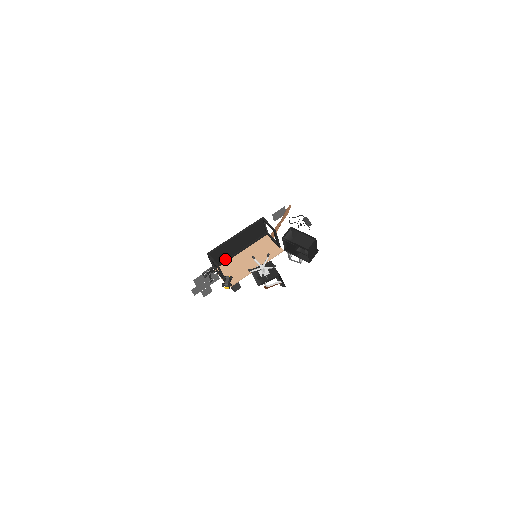
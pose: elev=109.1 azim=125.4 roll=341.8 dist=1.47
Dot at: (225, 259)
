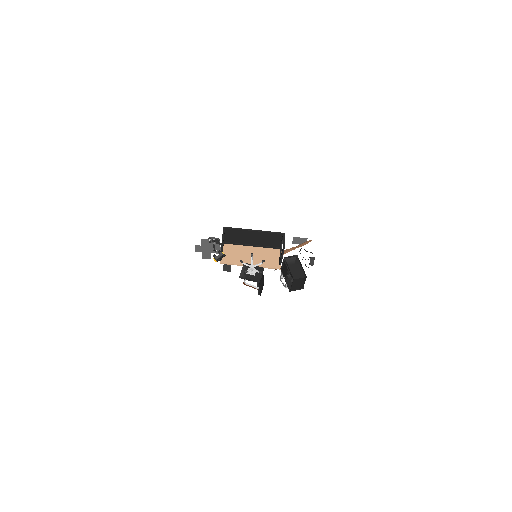
Dot at: (235, 242)
